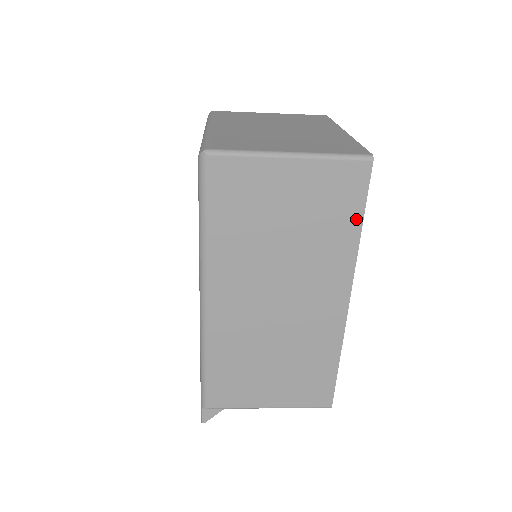
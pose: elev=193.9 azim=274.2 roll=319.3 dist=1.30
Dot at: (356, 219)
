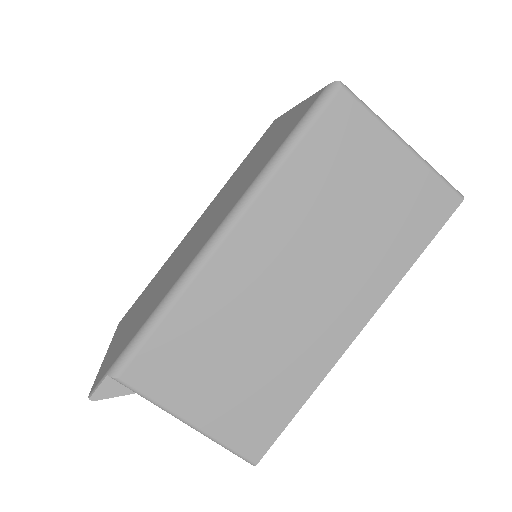
Dot at: (418, 246)
